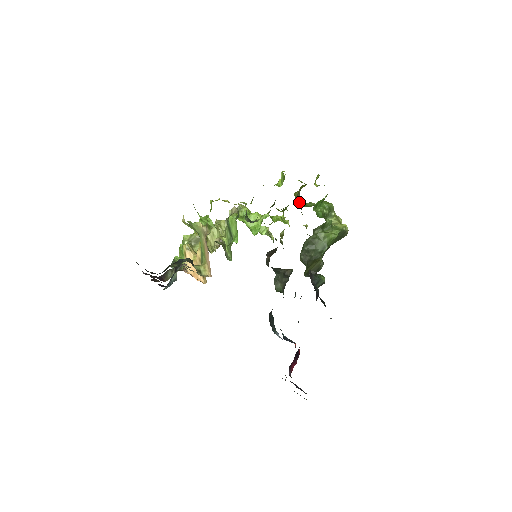
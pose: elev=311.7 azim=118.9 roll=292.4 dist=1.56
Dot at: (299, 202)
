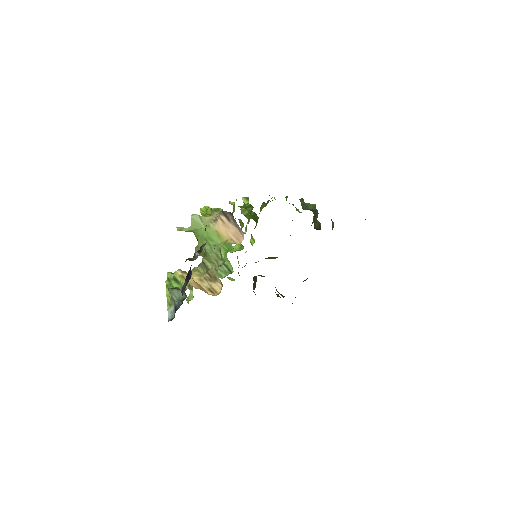
Dot at: occluded
